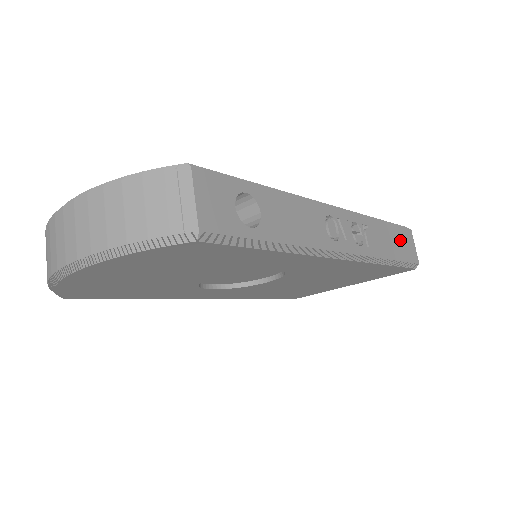
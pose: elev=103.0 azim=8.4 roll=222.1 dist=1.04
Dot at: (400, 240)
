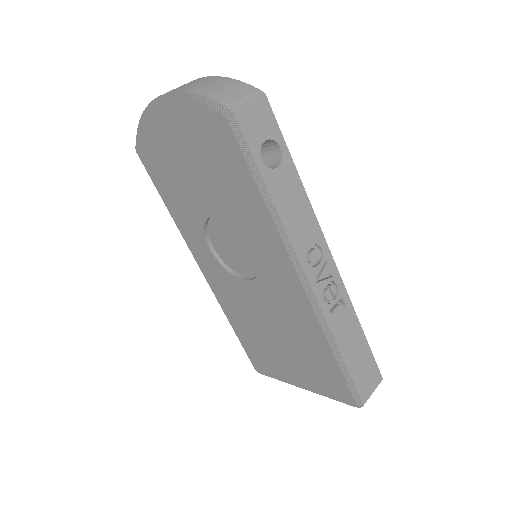
Dot at: (364, 363)
